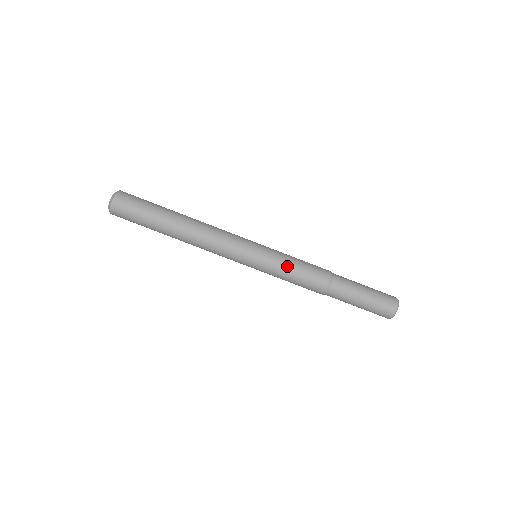
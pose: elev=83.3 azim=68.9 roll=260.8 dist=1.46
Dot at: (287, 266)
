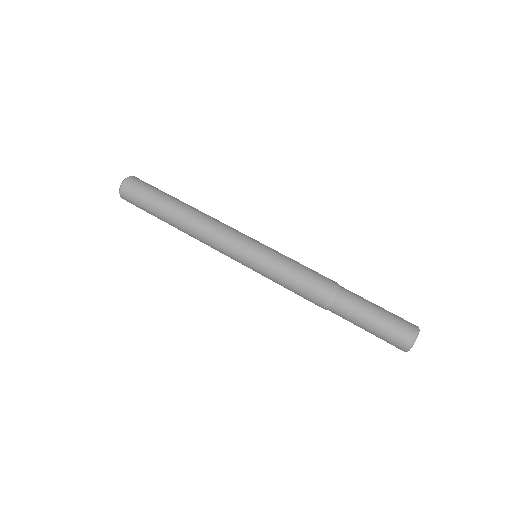
Dot at: (293, 260)
